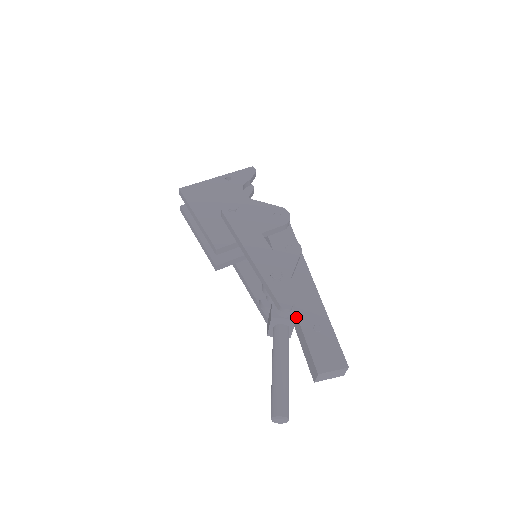
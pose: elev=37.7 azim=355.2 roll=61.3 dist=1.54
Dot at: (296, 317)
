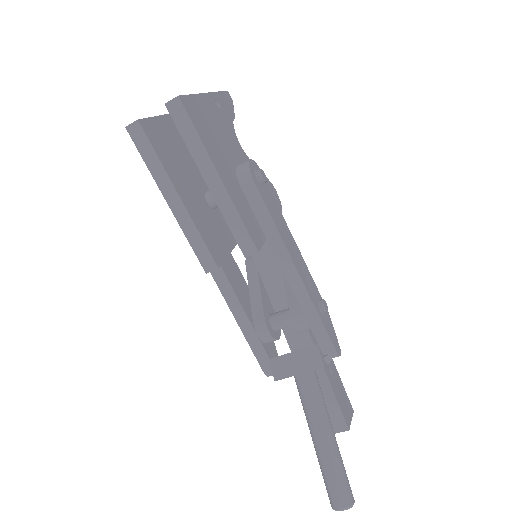
Dot at: occluded
